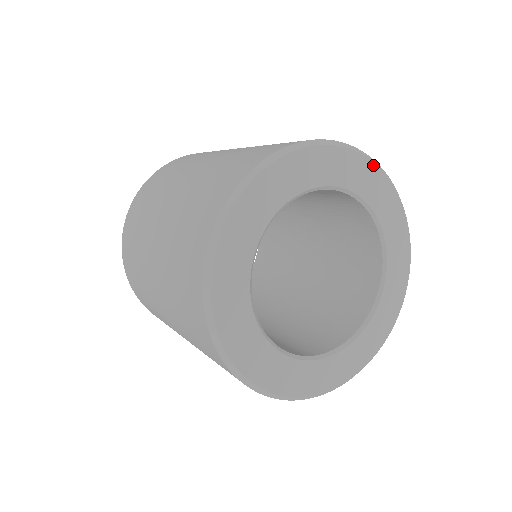
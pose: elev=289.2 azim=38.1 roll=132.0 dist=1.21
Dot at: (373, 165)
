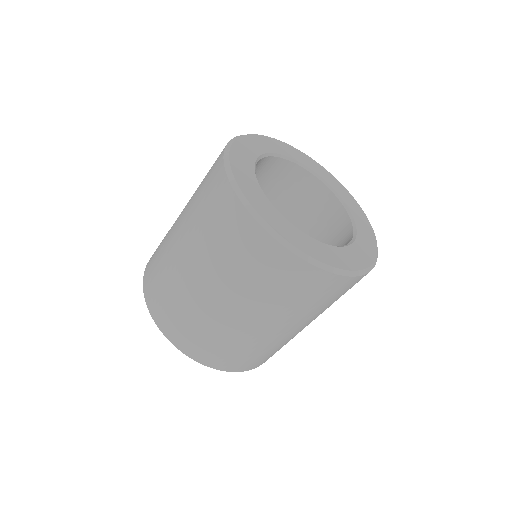
Dot at: (307, 156)
